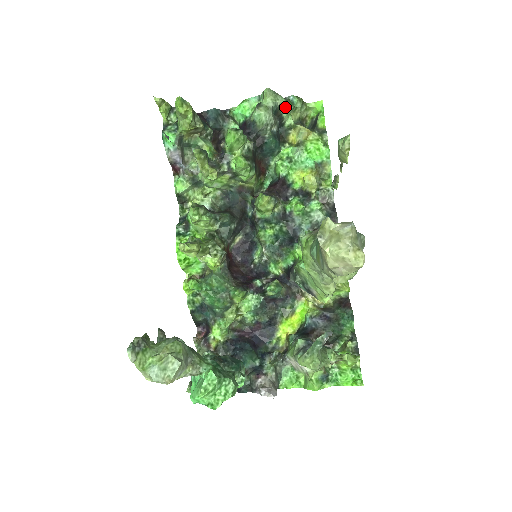
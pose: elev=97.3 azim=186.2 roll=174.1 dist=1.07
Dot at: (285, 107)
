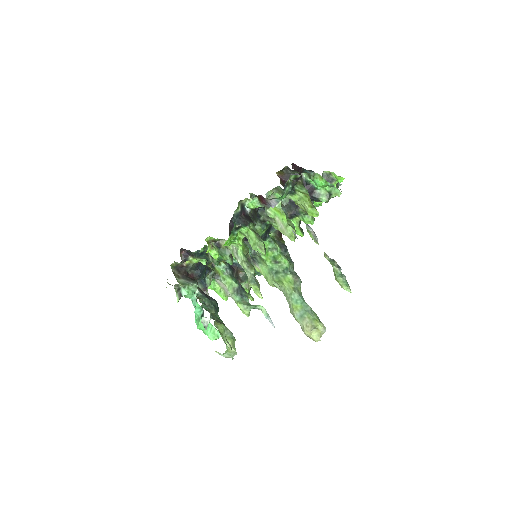
Dot at: occluded
